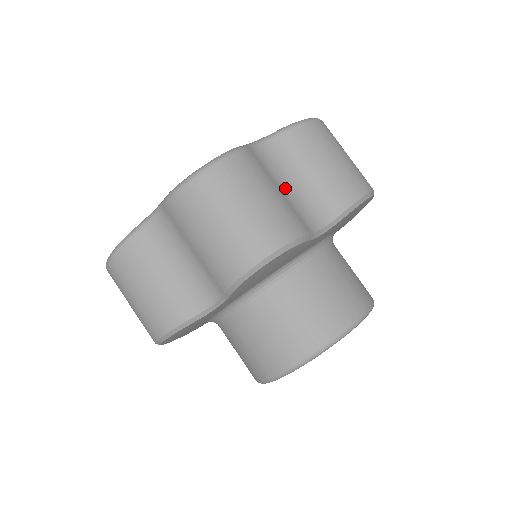
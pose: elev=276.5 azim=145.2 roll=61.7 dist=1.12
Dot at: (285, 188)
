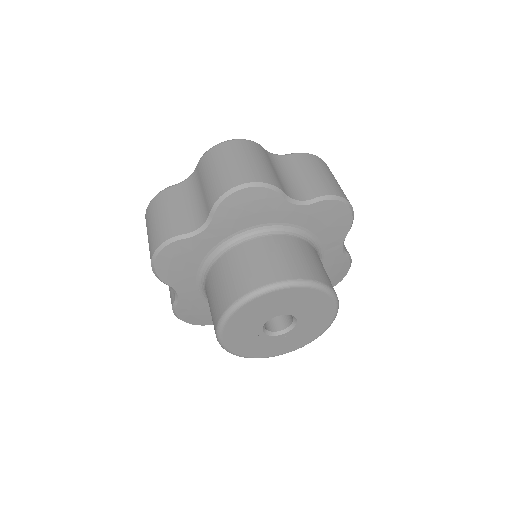
Dot at: occluded
